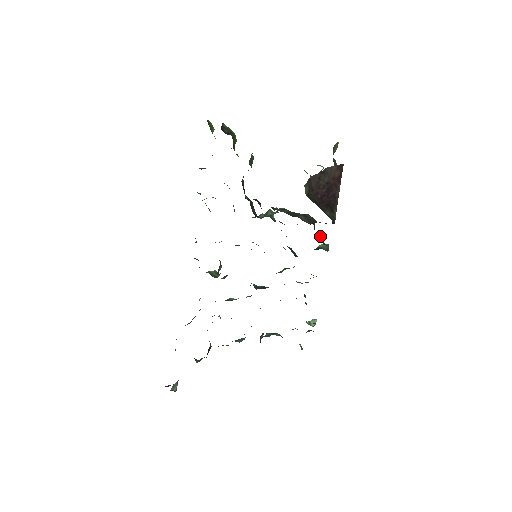
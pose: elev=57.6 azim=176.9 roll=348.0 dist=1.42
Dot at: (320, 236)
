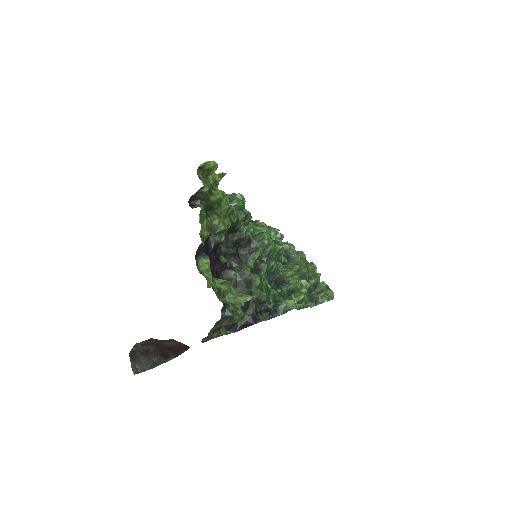
Dot at: (268, 308)
